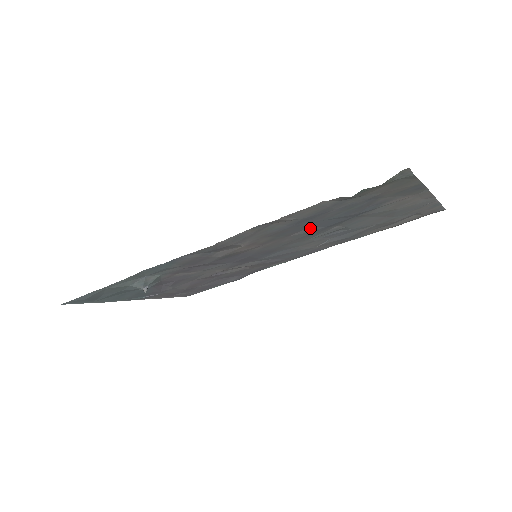
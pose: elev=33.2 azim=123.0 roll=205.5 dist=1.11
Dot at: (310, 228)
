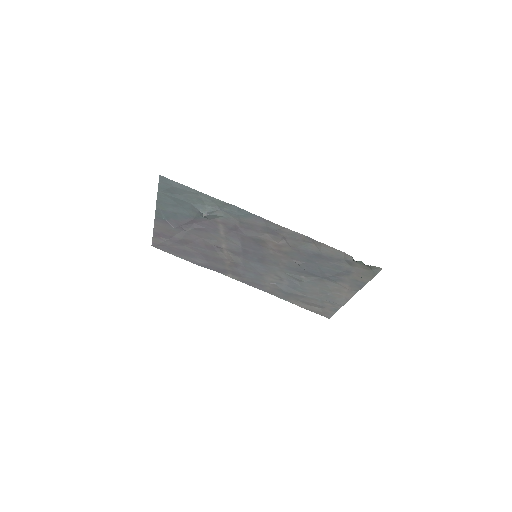
Dot at: (305, 264)
